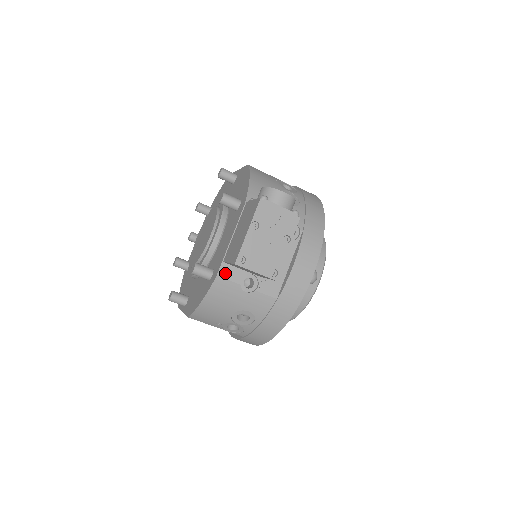
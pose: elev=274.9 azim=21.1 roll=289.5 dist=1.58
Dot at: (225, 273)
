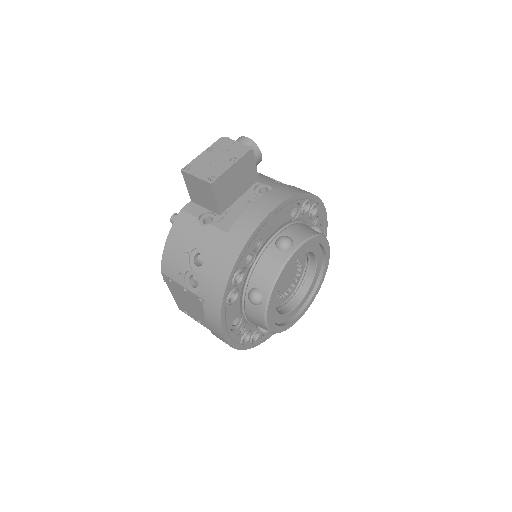
Dot at: (189, 208)
